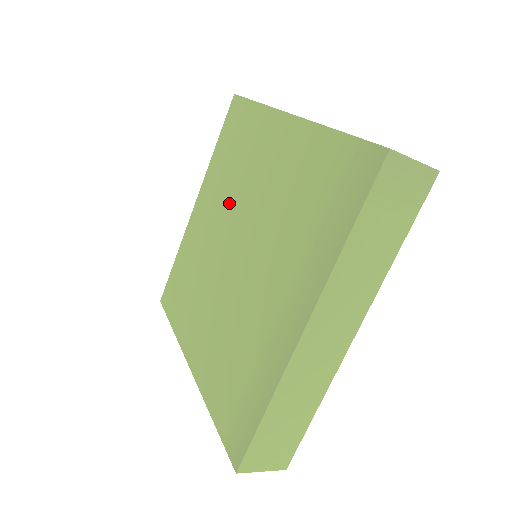
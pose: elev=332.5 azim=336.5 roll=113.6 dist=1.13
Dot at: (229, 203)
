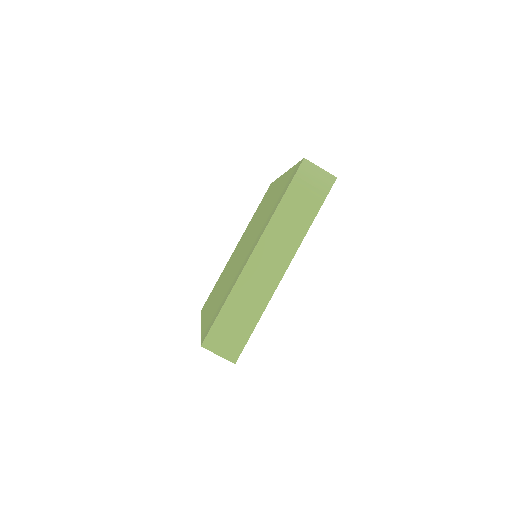
Dot at: (249, 231)
